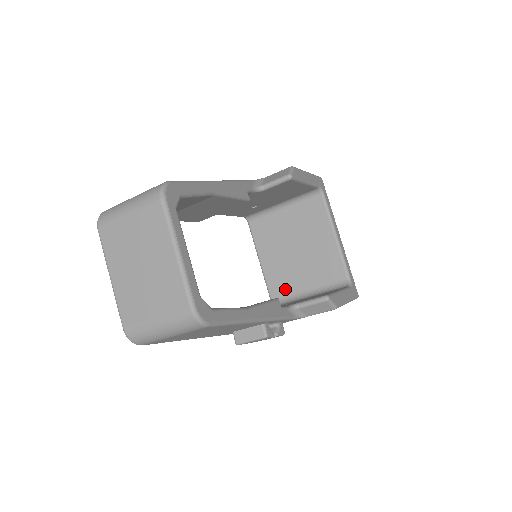
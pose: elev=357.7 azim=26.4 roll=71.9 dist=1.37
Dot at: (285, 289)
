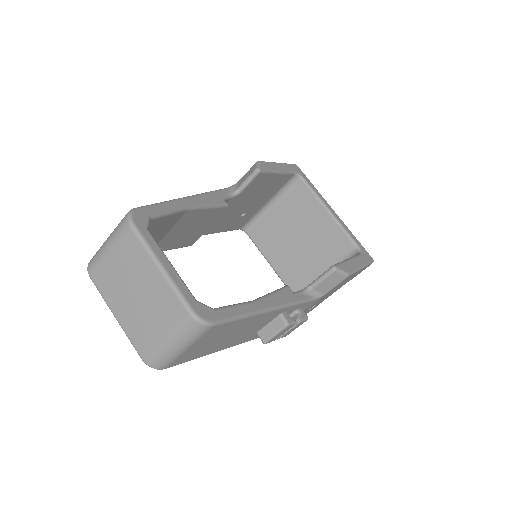
Dot at: (303, 281)
